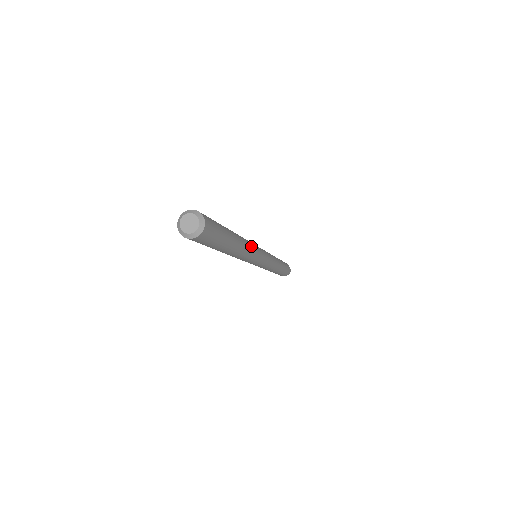
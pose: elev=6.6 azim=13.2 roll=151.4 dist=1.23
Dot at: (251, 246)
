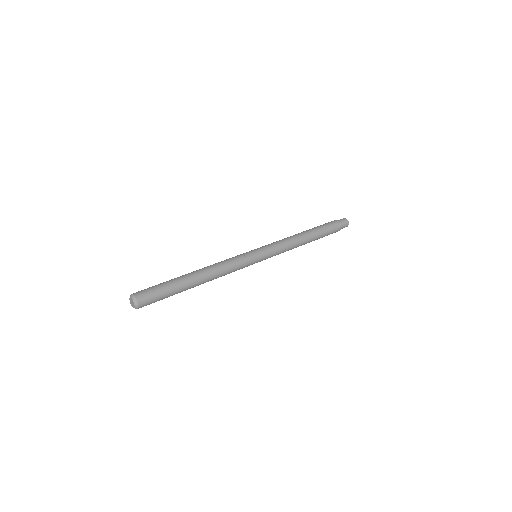
Dot at: (224, 265)
